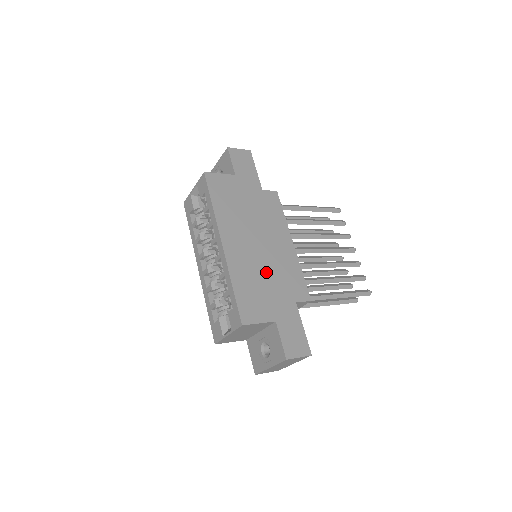
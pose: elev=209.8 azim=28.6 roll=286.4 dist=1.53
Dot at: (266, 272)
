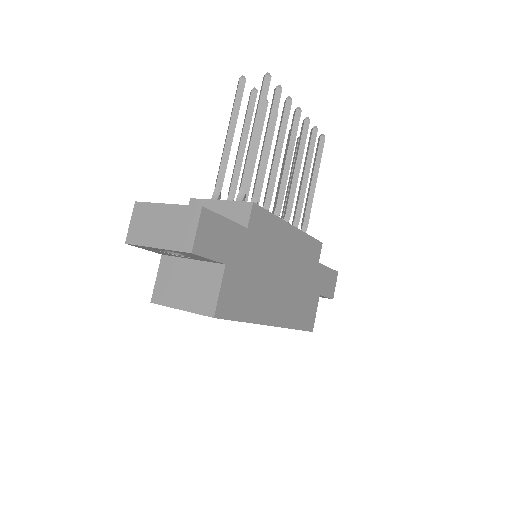
Dot at: (299, 283)
